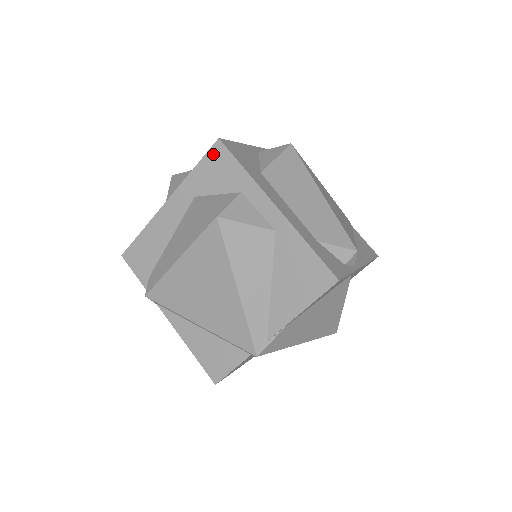
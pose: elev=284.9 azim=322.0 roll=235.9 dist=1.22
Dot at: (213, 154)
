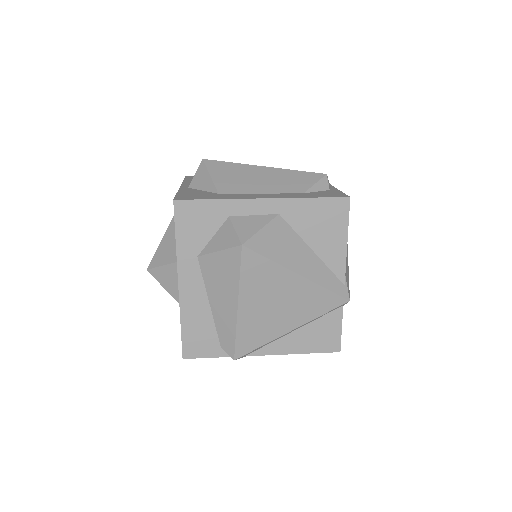
Dot at: (181, 215)
